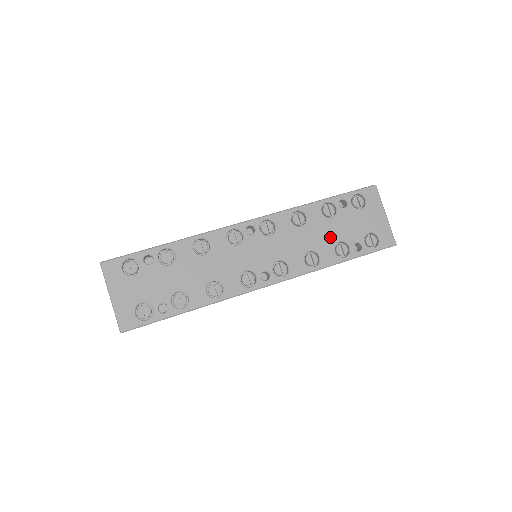
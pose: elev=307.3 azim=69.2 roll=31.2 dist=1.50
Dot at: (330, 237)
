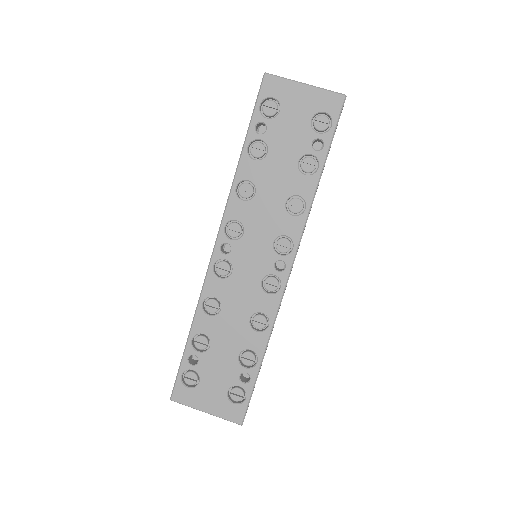
Dot at: (286, 169)
